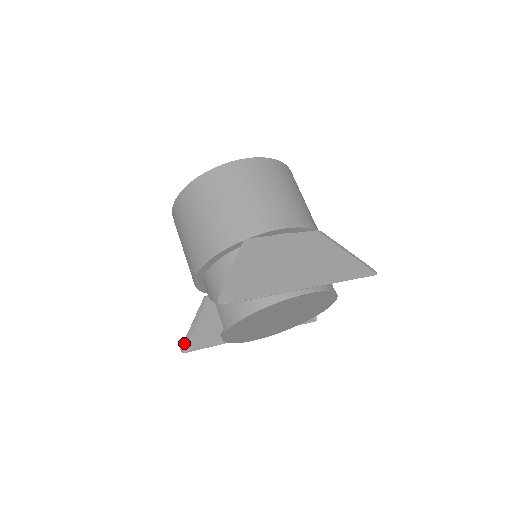
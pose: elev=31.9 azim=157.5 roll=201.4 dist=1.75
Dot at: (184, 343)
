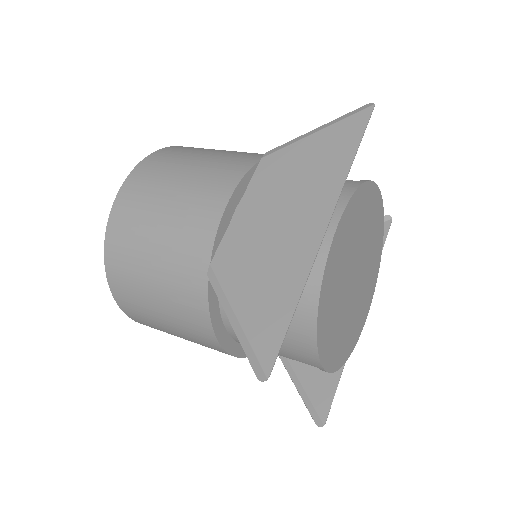
Dot at: (312, 415)
